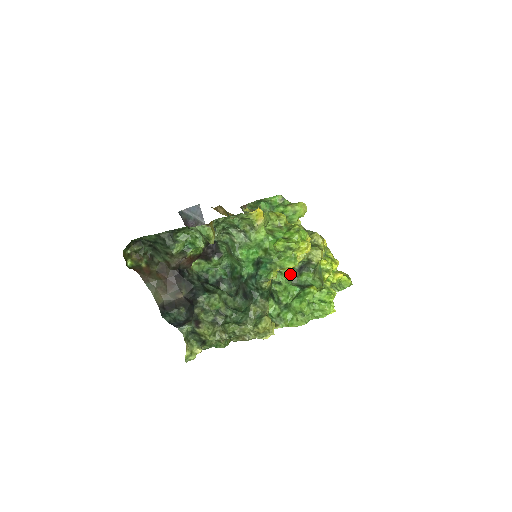
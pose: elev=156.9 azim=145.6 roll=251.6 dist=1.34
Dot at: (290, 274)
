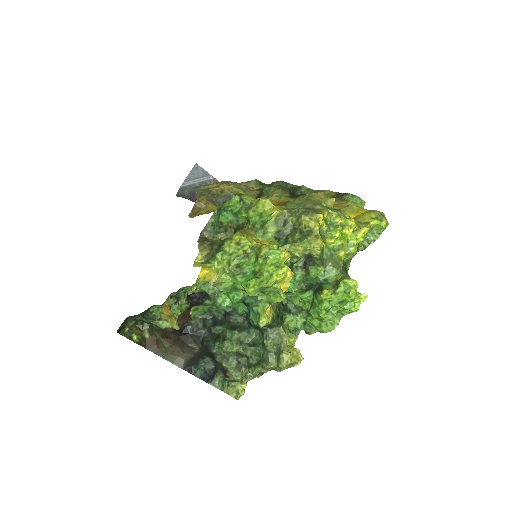
Dot at: (295, 277)
